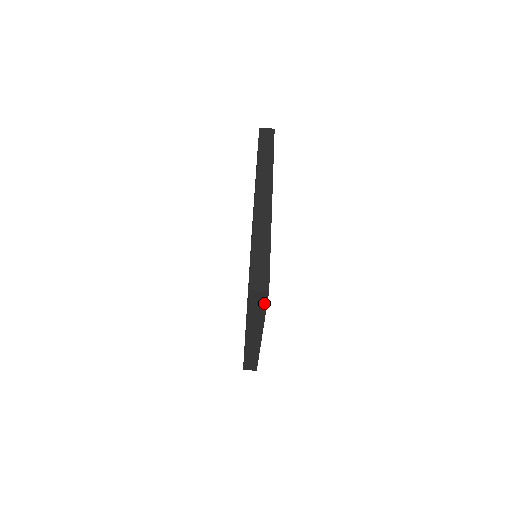
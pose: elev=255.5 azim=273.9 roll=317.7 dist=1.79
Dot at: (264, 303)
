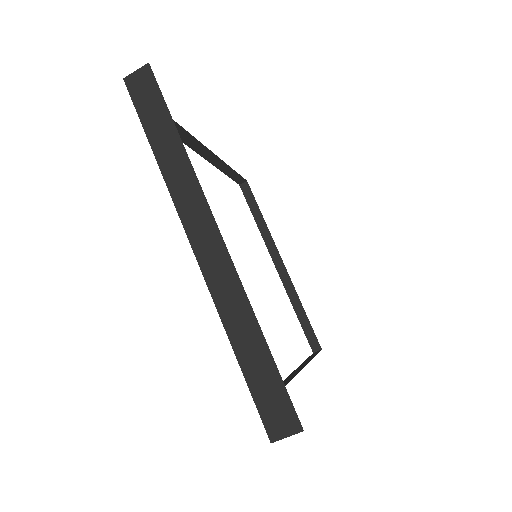
Dot at: occluded
